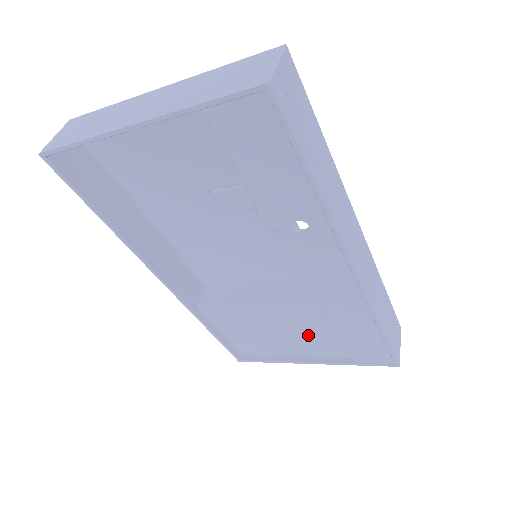
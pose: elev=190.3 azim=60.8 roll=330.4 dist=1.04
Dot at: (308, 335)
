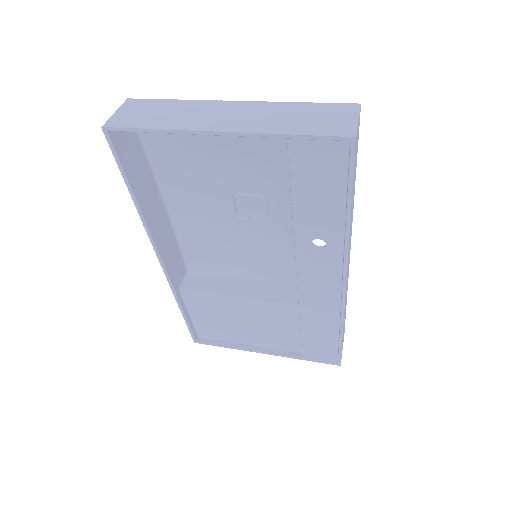
Dot at: (272, 329)
